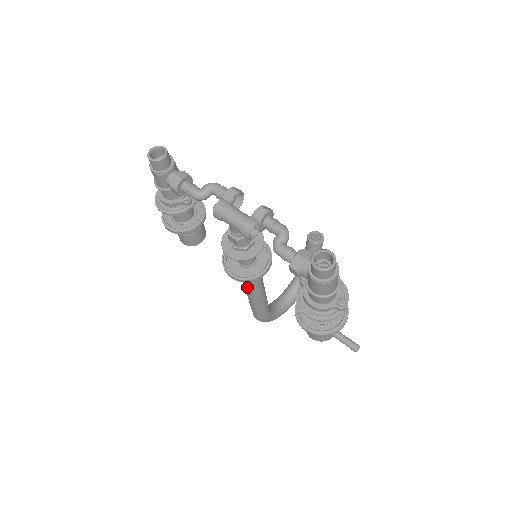
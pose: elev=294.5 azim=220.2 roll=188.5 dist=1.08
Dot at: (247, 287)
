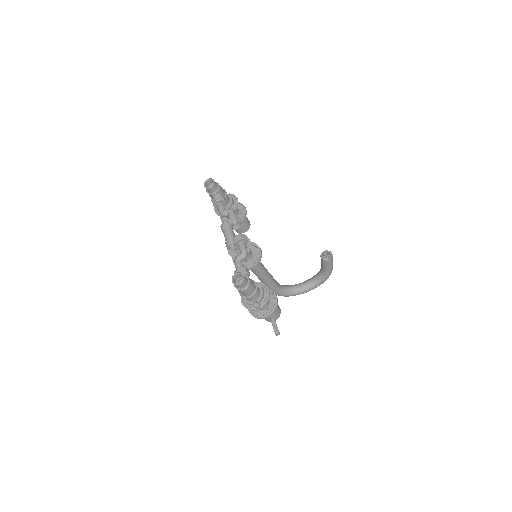
Dot at: occluded
